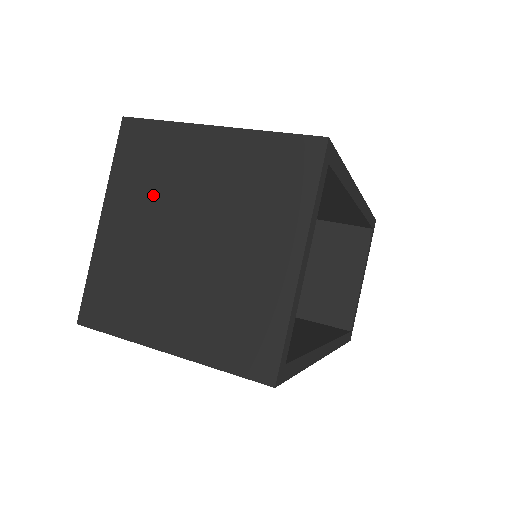
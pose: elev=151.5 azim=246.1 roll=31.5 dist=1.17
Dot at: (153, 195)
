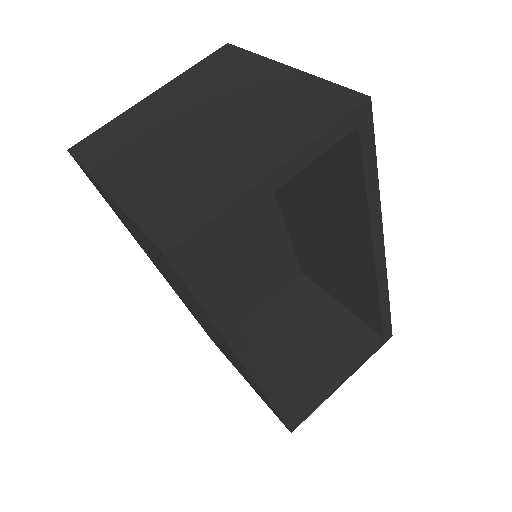
Dot at: (203, 91)
